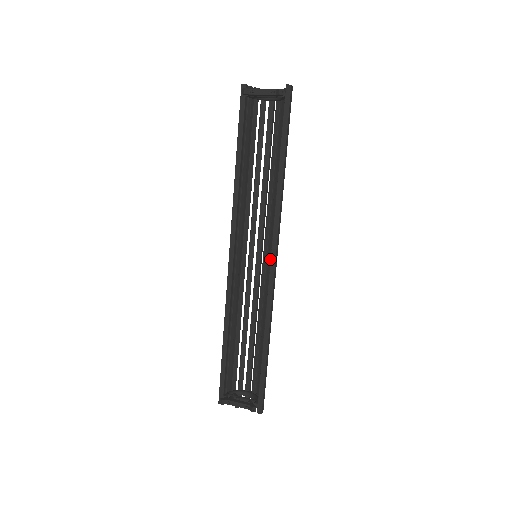
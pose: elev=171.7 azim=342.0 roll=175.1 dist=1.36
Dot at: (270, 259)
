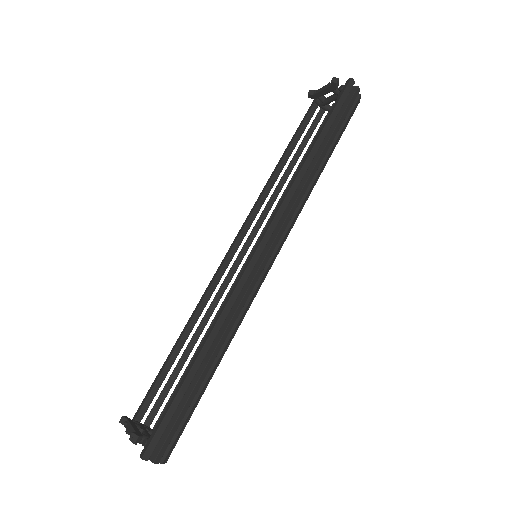
Dot at: occluded
